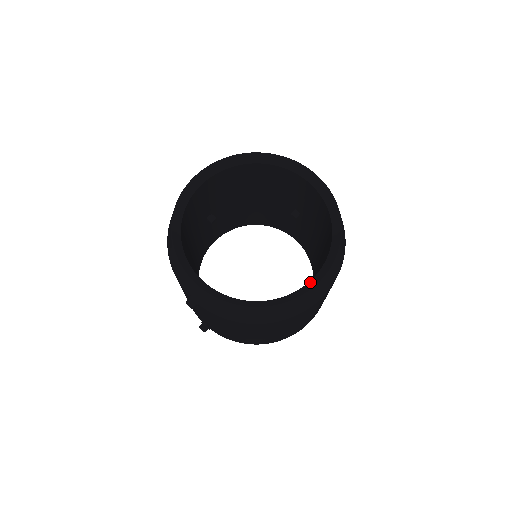
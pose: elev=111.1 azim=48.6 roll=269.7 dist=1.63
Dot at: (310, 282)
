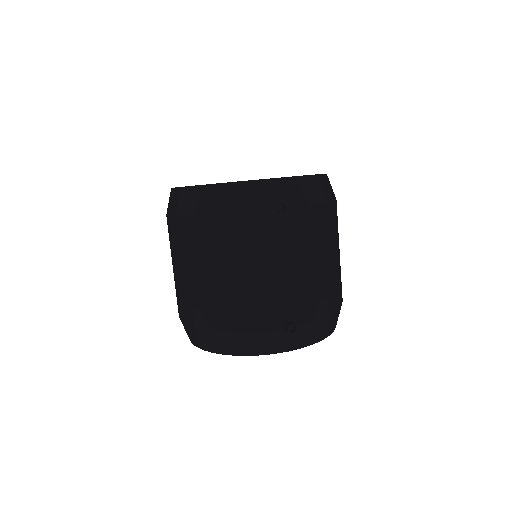
Dot at: occluded
